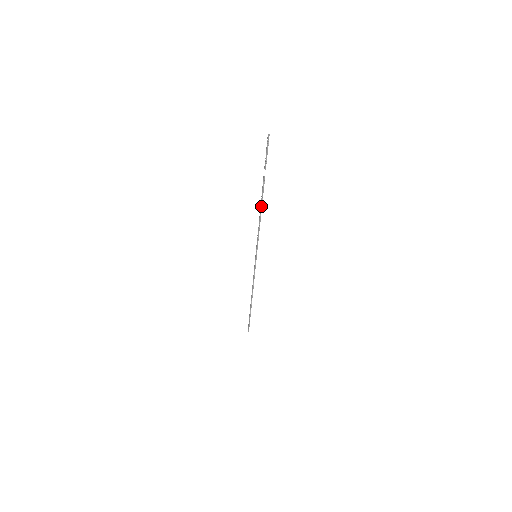
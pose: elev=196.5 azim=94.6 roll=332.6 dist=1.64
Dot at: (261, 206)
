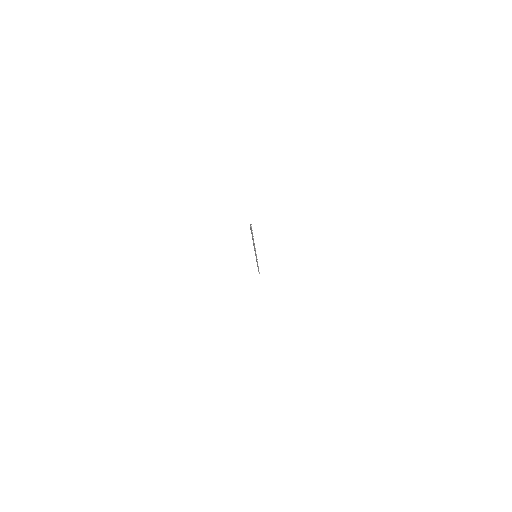
Dot at: (253, 244)
